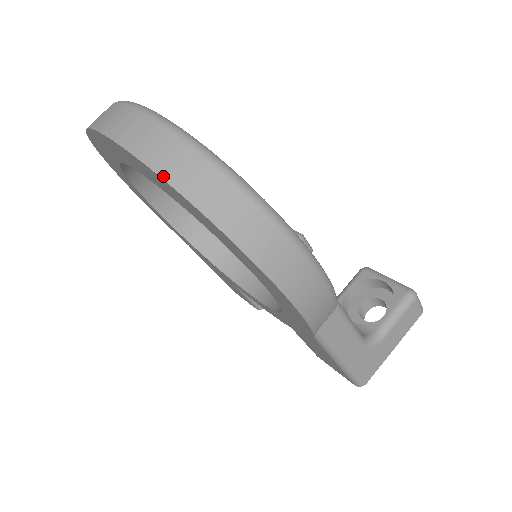
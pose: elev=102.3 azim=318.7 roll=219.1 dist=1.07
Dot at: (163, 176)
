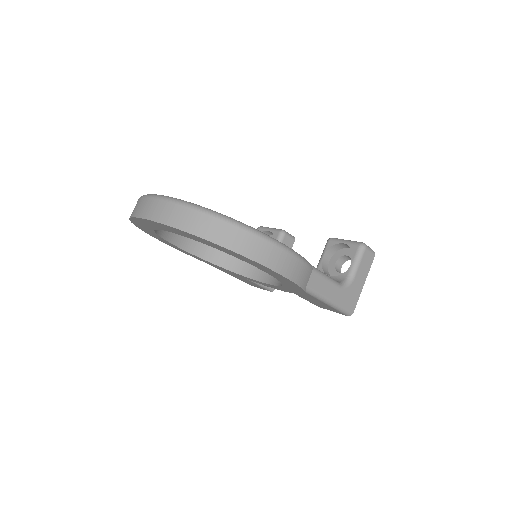
Dot at: (189, 232)
